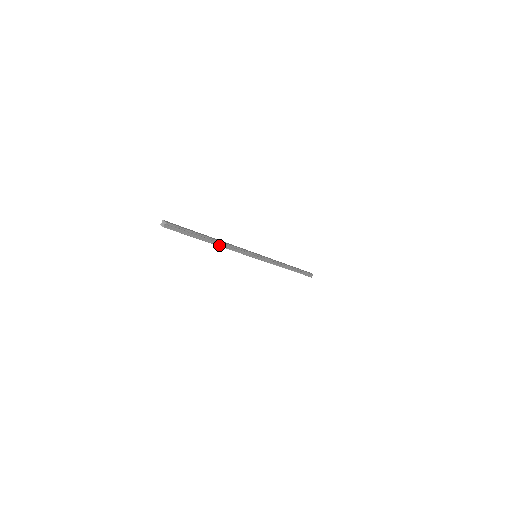
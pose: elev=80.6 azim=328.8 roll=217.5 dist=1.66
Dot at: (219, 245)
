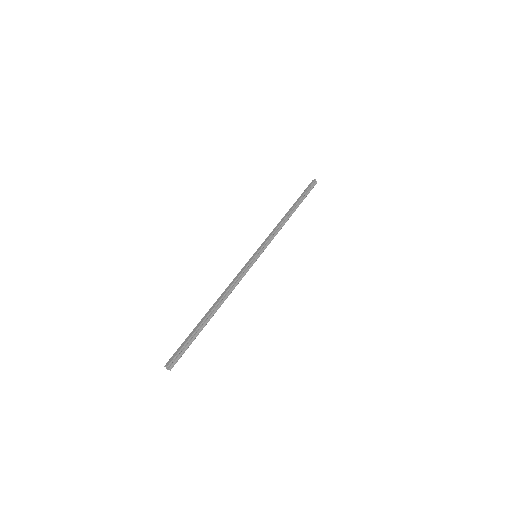
Dot at: (221, 304)
